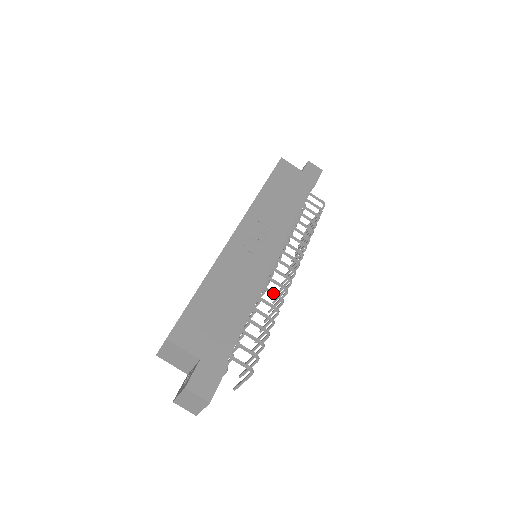
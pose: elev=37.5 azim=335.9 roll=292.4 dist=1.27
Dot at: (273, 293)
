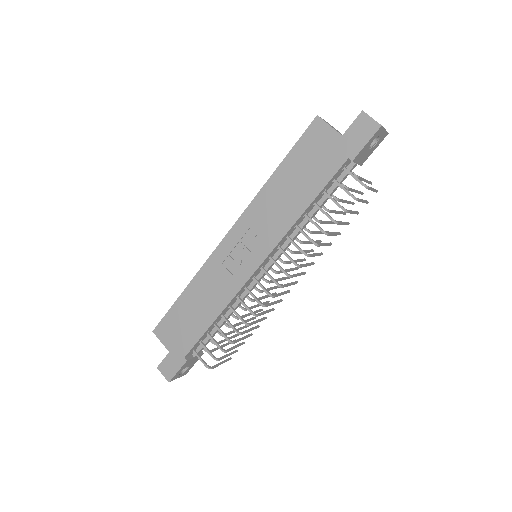
Dot at: (245, 307)
